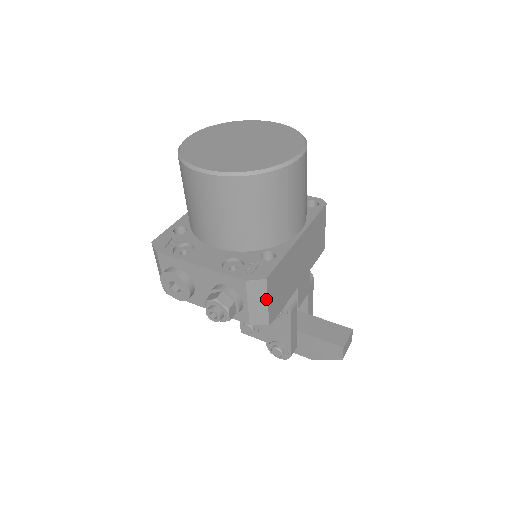
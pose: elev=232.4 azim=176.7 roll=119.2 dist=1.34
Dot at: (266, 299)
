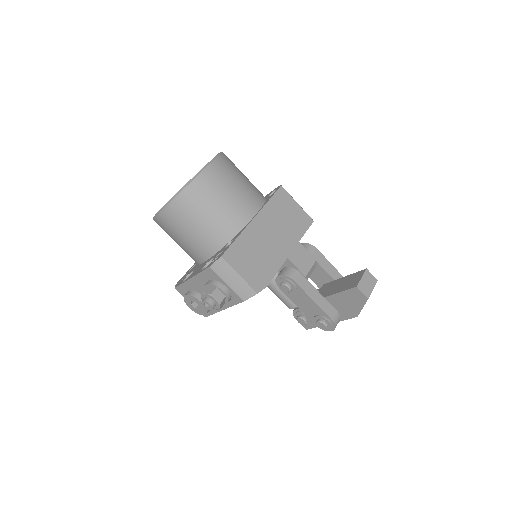
Dot at: (235, 273)
